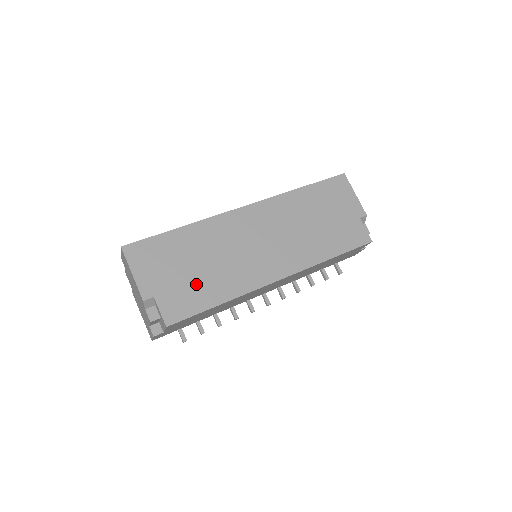
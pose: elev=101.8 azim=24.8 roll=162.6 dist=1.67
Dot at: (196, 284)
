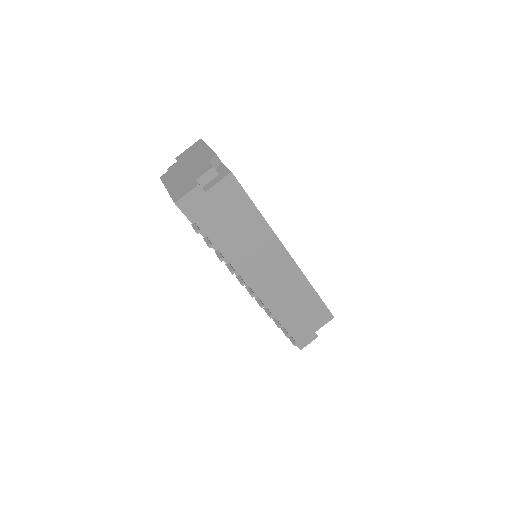
Dot at: occluded
